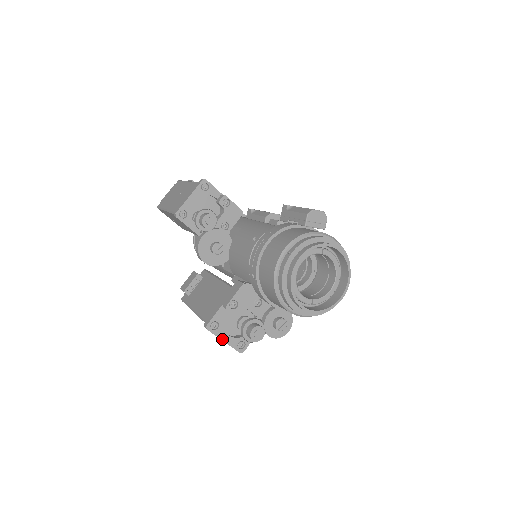
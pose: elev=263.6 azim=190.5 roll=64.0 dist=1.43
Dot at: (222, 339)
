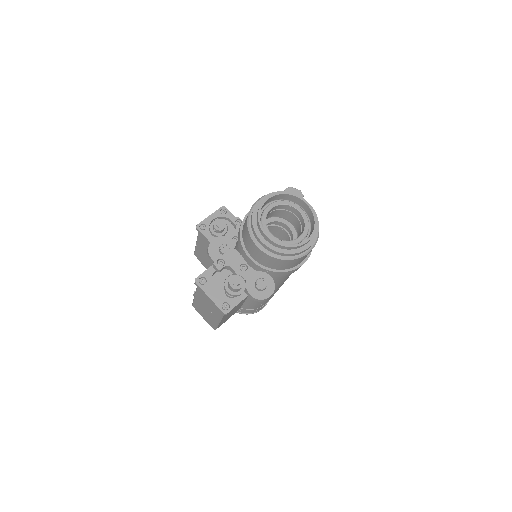
Dot at: (208, 295)
